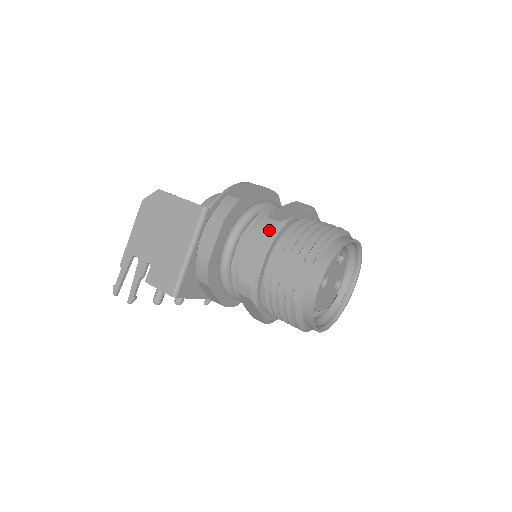
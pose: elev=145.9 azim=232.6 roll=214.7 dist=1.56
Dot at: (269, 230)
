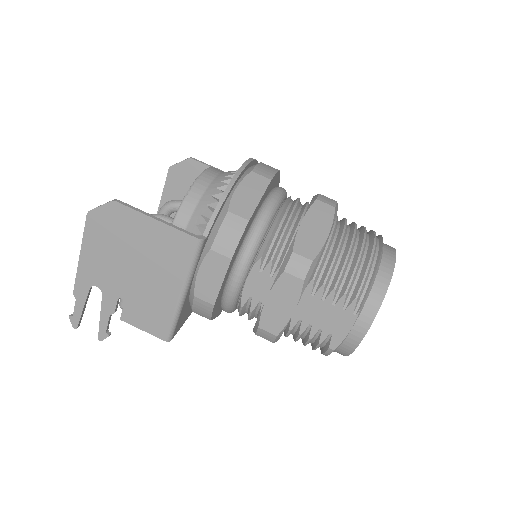
Dot at: (300, 275)
